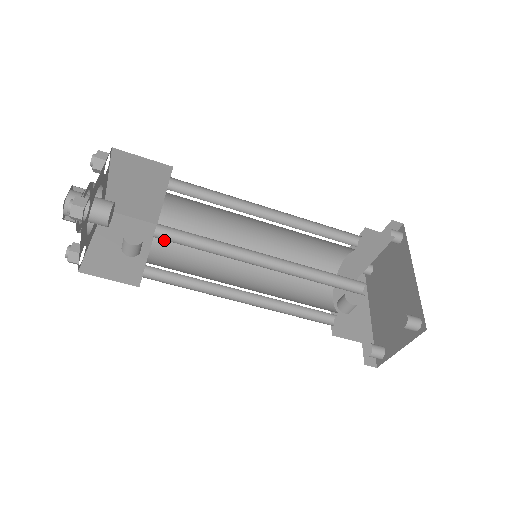
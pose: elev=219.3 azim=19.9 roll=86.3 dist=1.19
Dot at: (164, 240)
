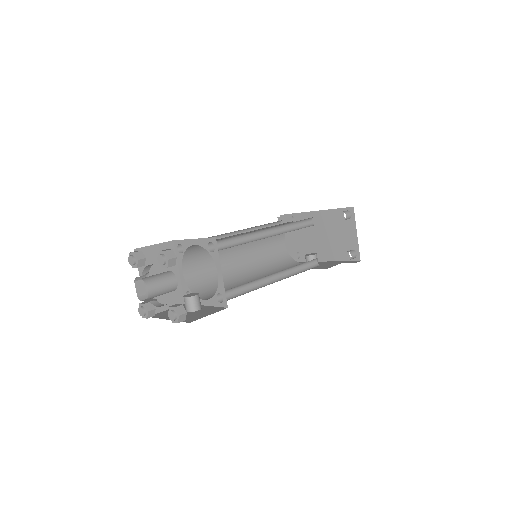
Dot at: (203, 295)
